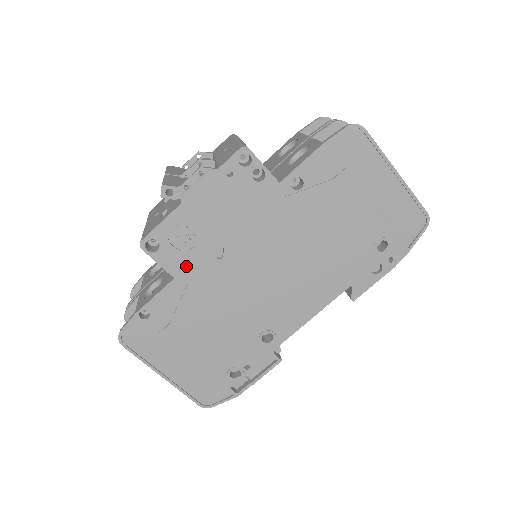
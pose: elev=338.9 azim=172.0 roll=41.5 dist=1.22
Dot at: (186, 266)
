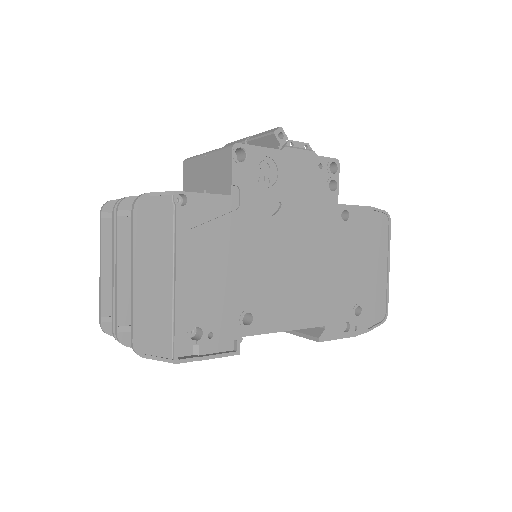
Dot at: (247, 195)
